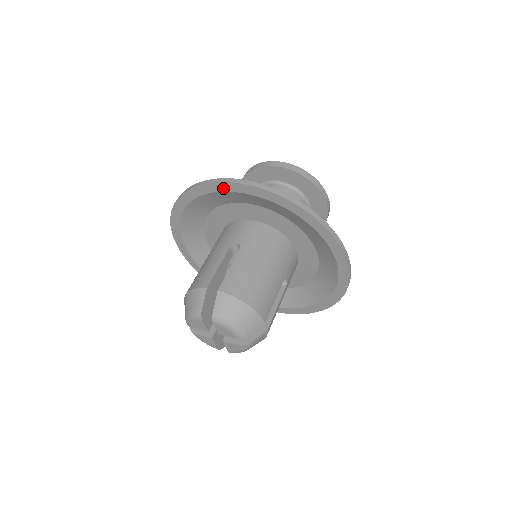
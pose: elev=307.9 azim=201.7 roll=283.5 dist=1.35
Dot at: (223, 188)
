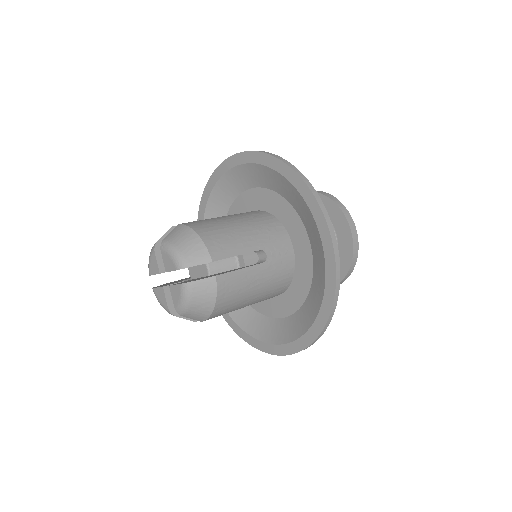
Dot at: (227, 166)
